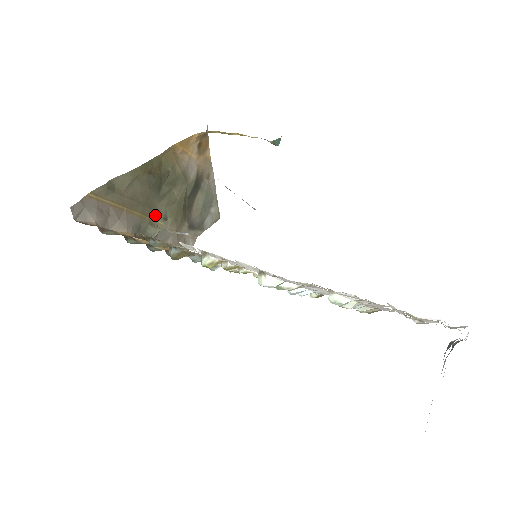
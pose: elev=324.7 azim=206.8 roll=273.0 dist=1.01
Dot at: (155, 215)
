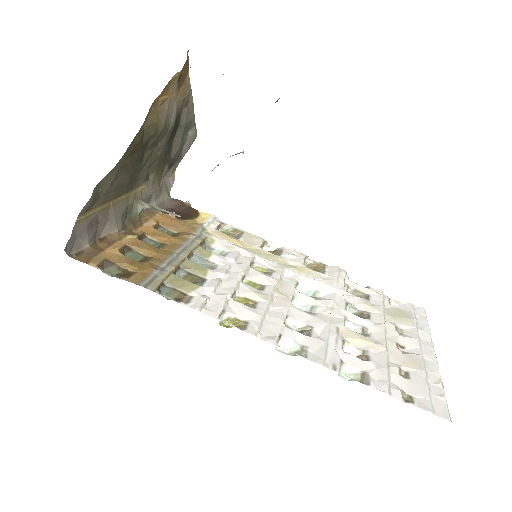
Dot at: (138, 183)
